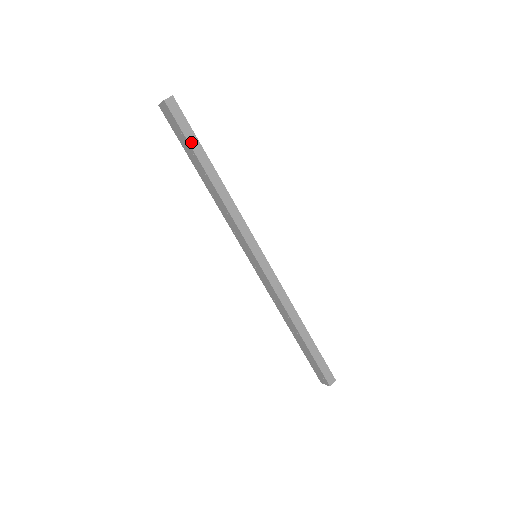
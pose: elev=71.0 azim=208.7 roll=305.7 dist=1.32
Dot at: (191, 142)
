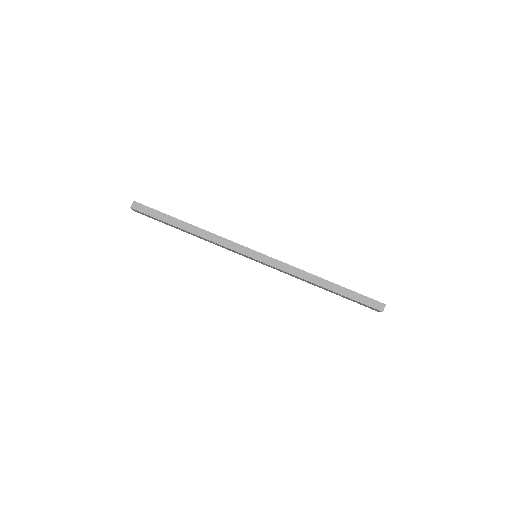
Dot at: (162, 219)
